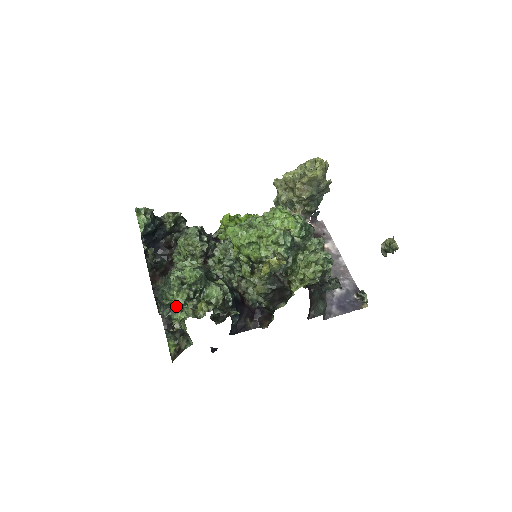
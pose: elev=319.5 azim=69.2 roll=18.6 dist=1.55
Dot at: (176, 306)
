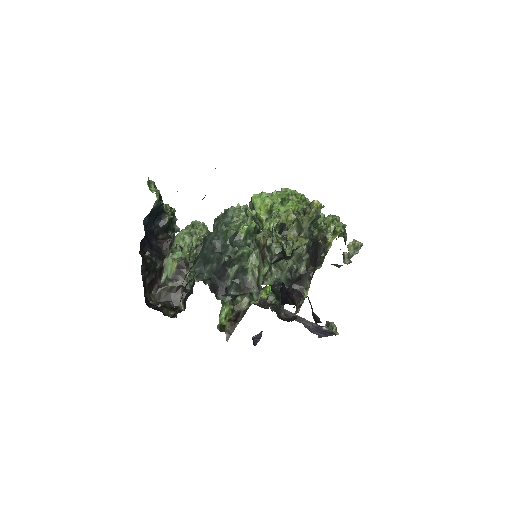
Dot at: (244, 236)
